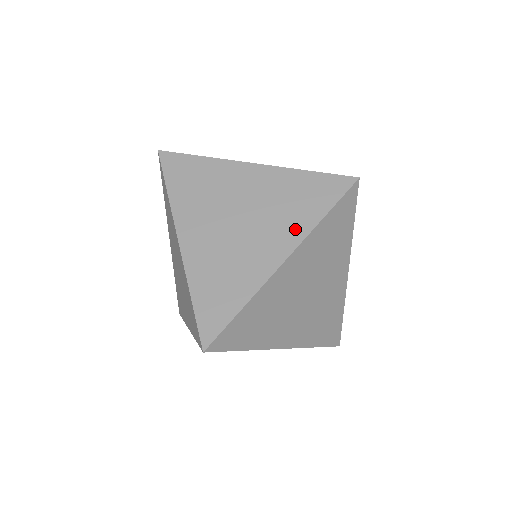
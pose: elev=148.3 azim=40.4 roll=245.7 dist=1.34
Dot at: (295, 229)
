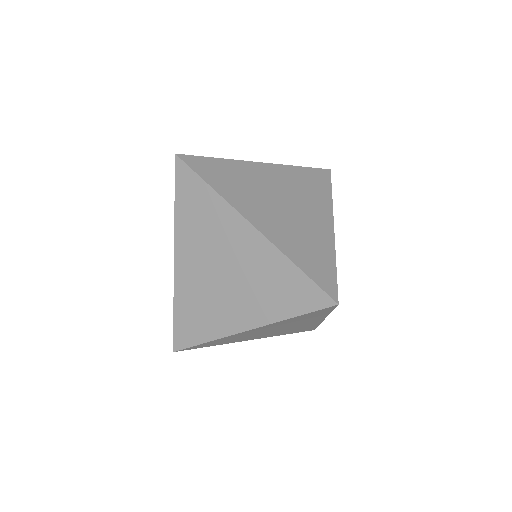
Dot at: (323, 205)
